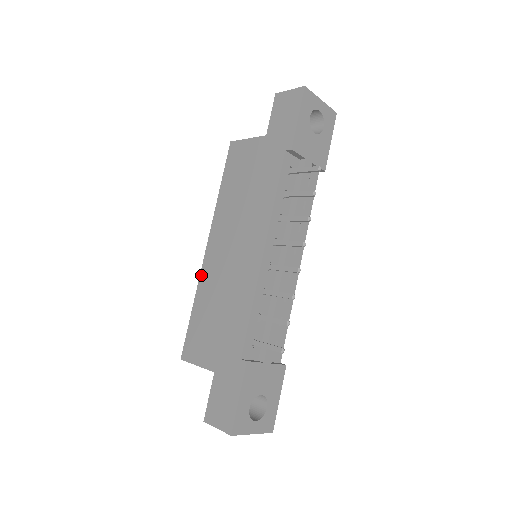
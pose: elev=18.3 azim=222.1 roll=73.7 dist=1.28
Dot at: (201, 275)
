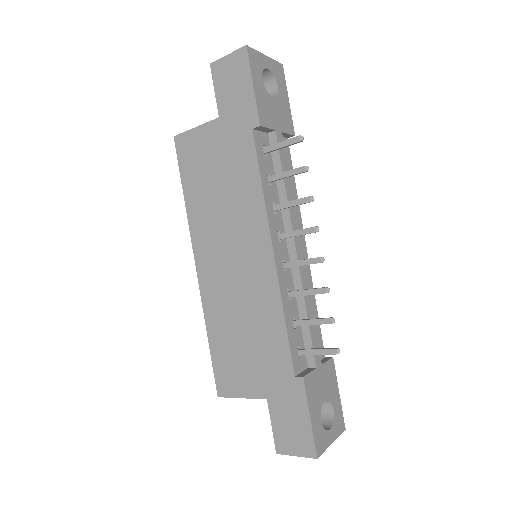
Dot at: (203, 299)
